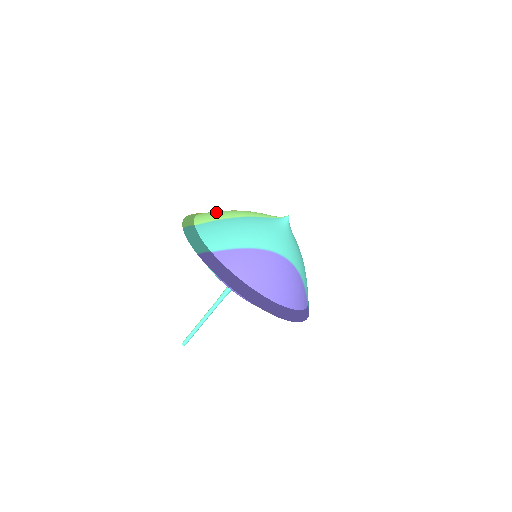
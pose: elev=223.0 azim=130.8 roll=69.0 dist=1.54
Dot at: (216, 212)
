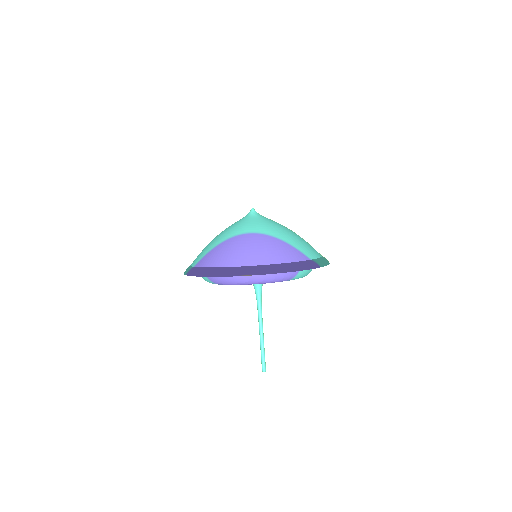
Dot at: occluded
